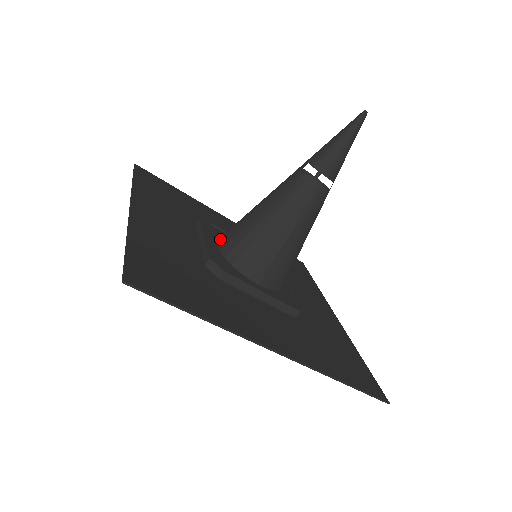
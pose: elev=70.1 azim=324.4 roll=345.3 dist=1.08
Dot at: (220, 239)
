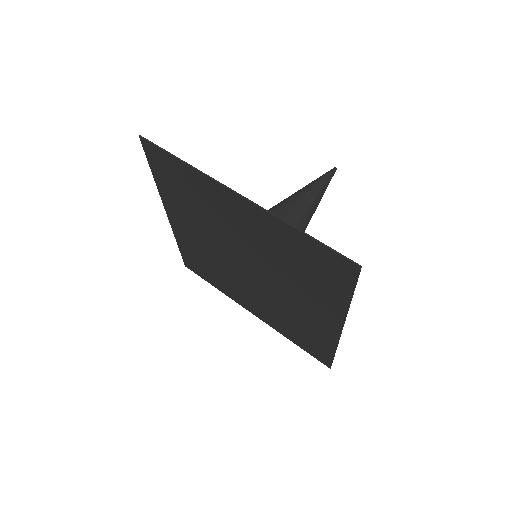
Dot at: occluded
